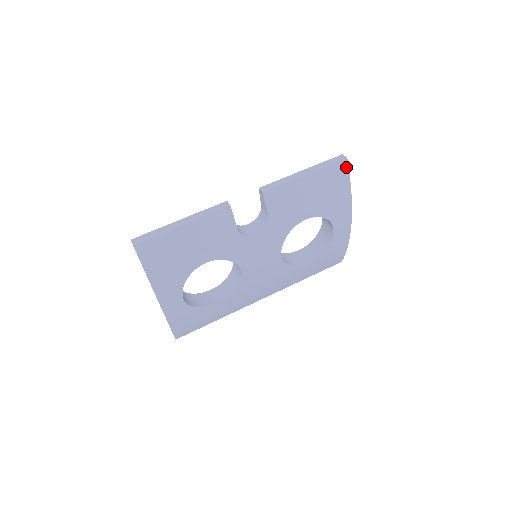
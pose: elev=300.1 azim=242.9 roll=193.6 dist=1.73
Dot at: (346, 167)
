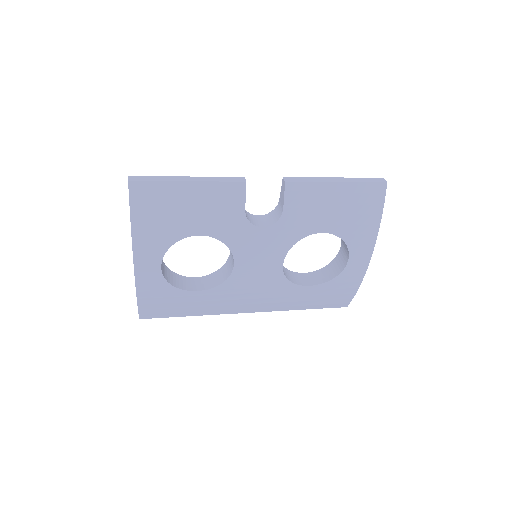
Dot at: (383, 192)
